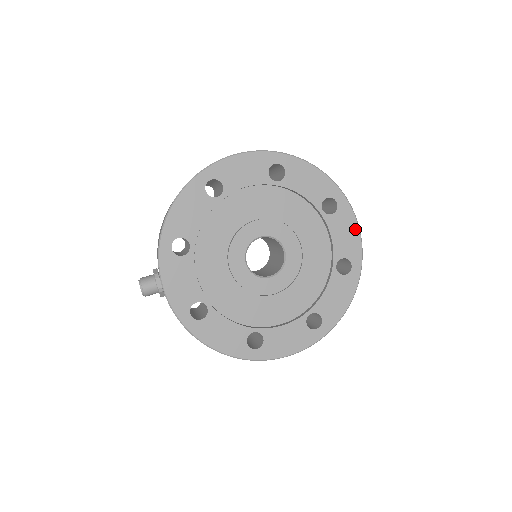
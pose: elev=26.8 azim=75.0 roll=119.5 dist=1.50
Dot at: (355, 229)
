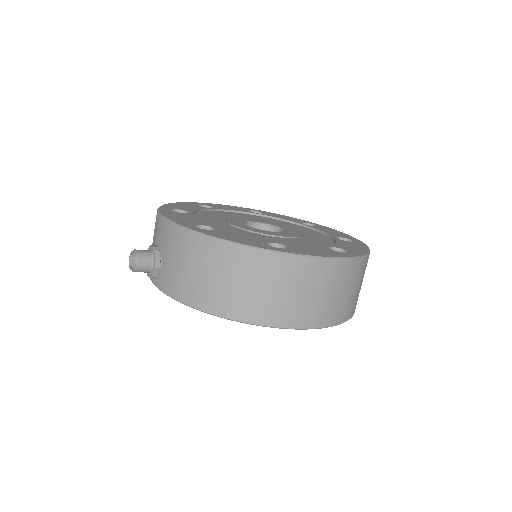
Dot at: occluded
